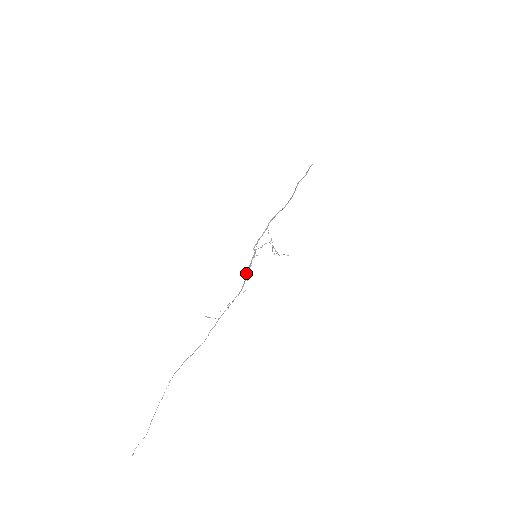
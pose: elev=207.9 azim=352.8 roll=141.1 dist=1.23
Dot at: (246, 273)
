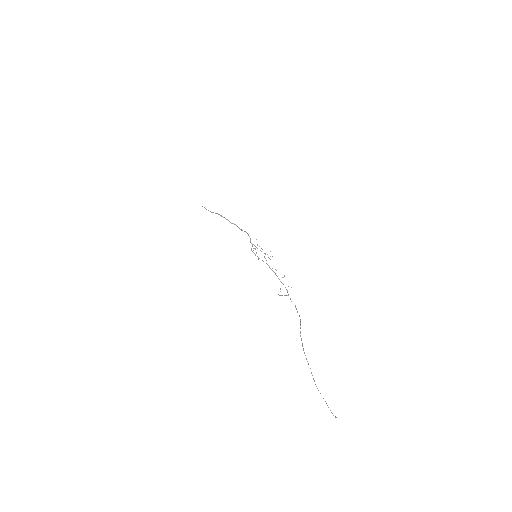
Dot at: (268, 265)
